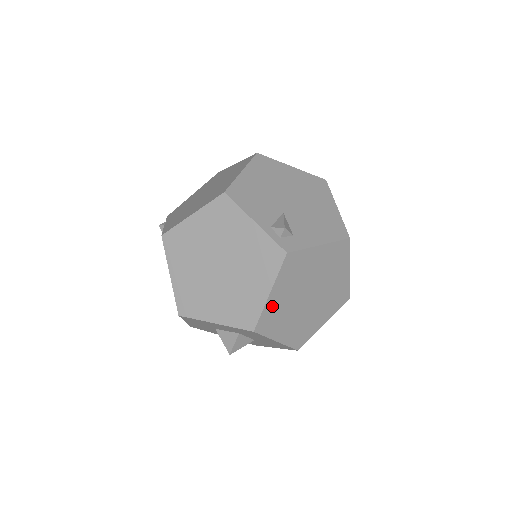
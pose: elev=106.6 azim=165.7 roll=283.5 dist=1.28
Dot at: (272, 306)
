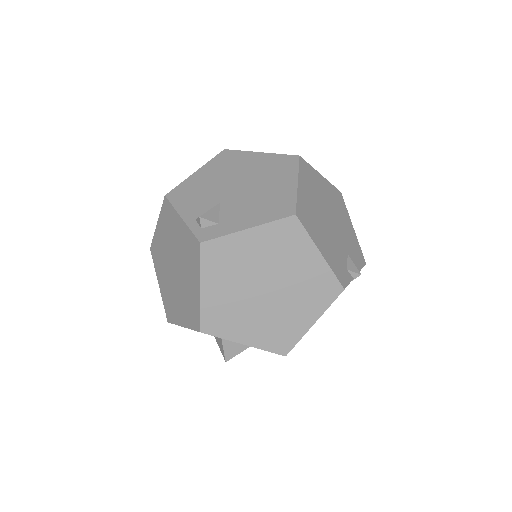
Dot at: (212, 303)
